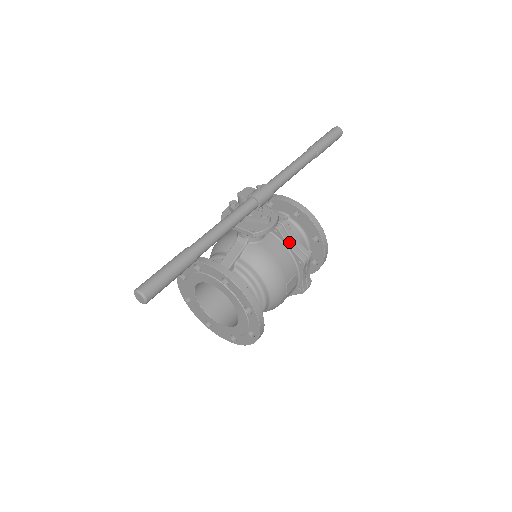
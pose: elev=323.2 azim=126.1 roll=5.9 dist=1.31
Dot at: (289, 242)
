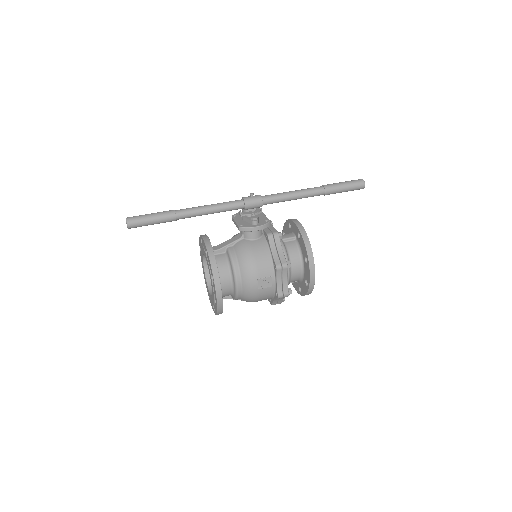
Dot at: (273, 248)
